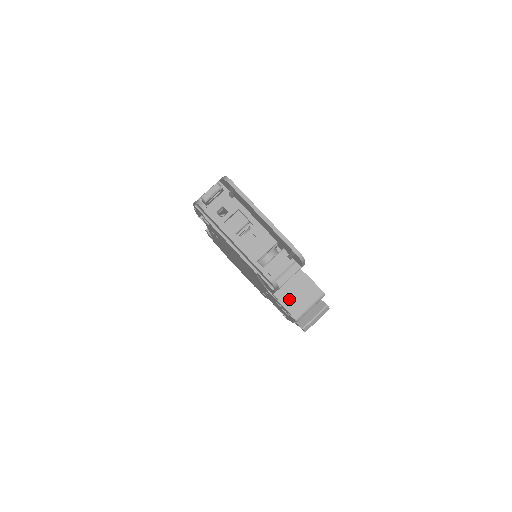
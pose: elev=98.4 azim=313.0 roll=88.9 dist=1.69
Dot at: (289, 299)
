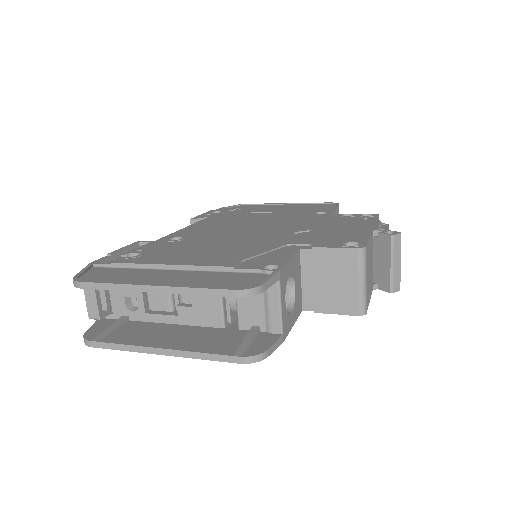
Dot at: (326, 298)
